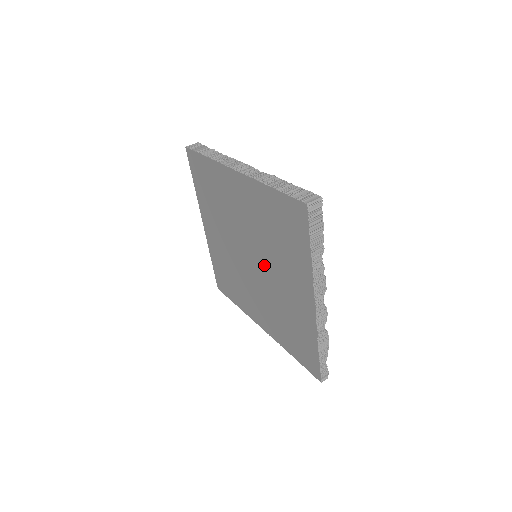
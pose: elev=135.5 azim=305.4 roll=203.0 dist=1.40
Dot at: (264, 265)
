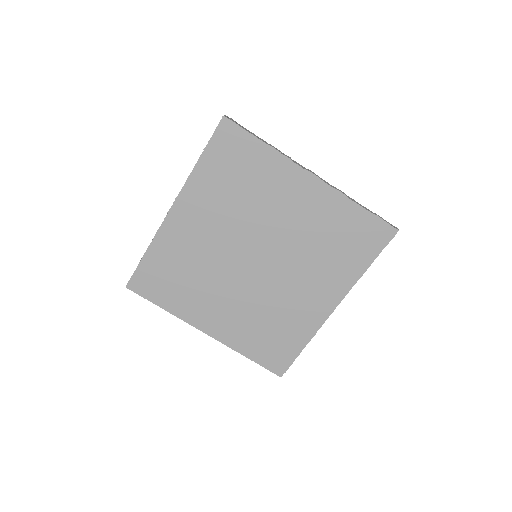
Dot at: (265, 236)
